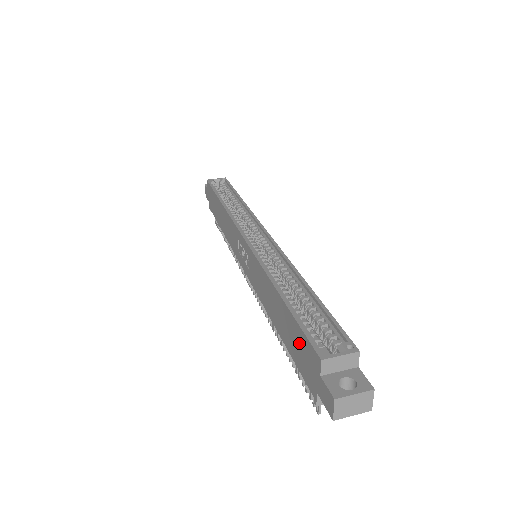
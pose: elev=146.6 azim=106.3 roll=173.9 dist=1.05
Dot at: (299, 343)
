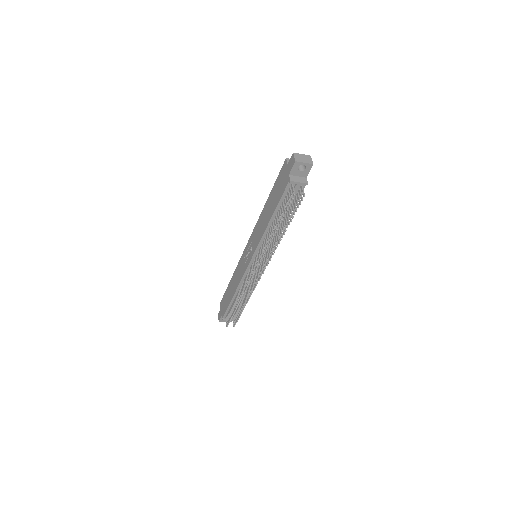
Dot at: (279, 184)
